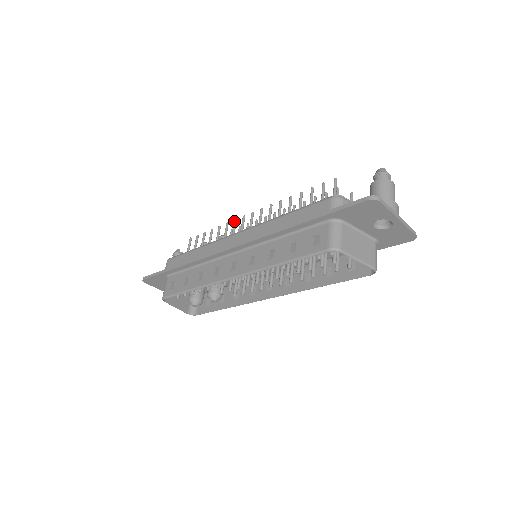
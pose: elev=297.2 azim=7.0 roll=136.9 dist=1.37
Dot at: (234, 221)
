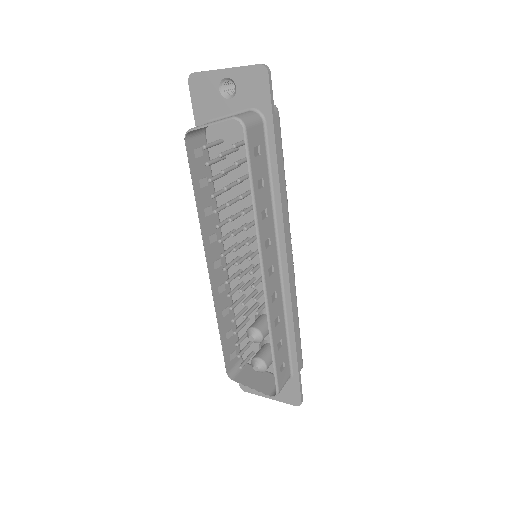
Dot at: occluded
